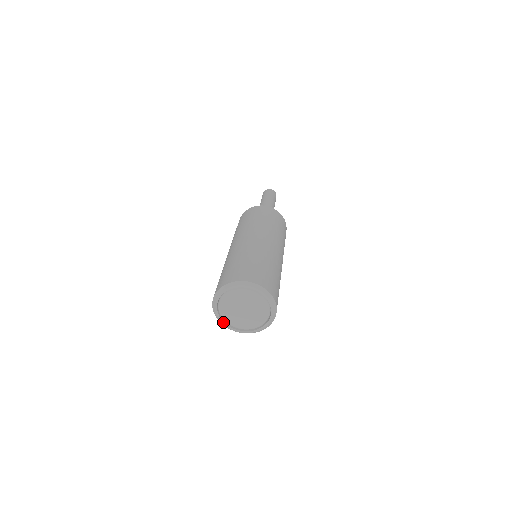
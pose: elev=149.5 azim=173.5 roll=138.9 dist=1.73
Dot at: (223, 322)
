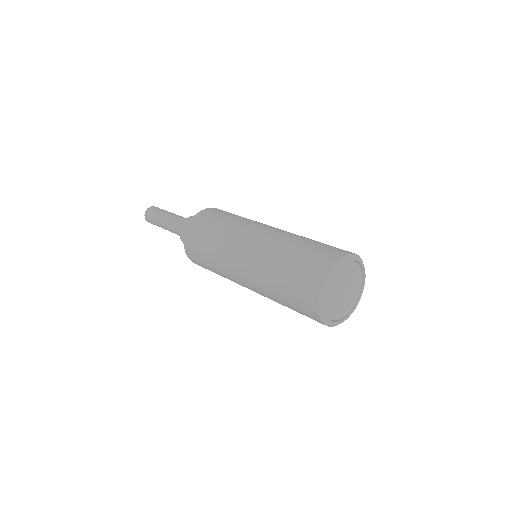
Dot at: (325, 307)
